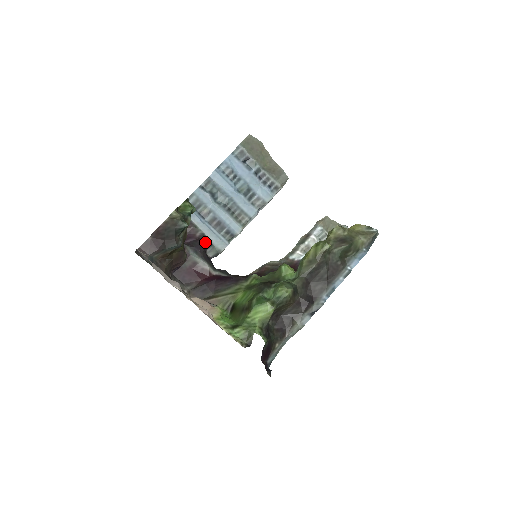
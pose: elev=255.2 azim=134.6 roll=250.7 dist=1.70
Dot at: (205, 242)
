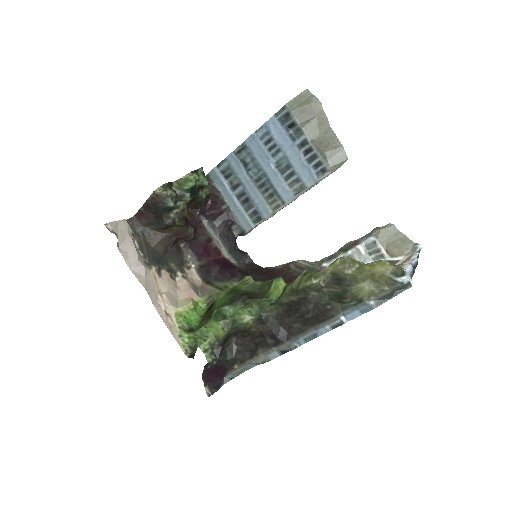
Dot at: (229, 218)
